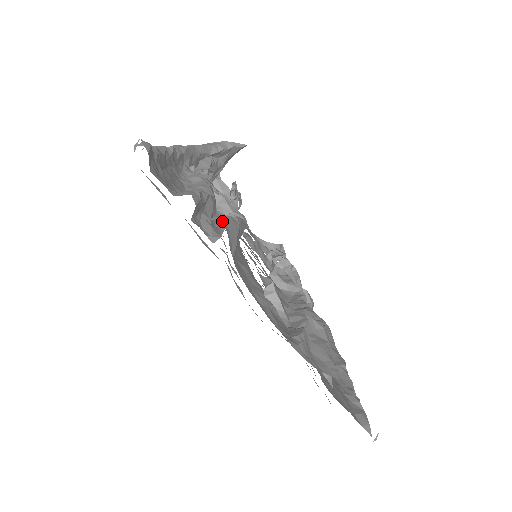
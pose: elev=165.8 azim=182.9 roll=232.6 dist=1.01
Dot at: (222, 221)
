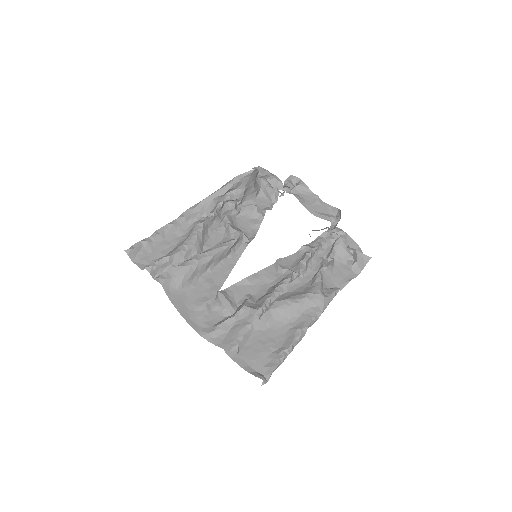
Dot at: (159, 279)
